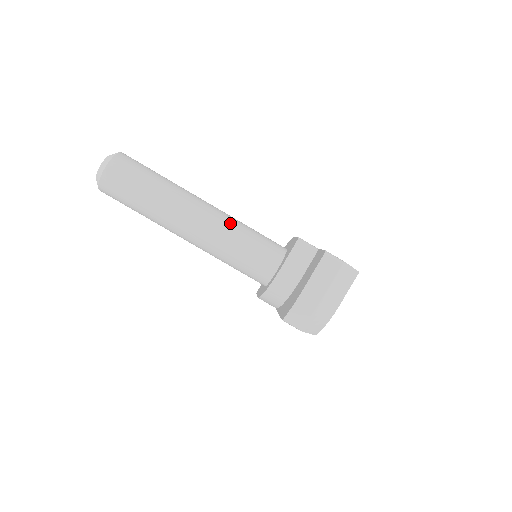
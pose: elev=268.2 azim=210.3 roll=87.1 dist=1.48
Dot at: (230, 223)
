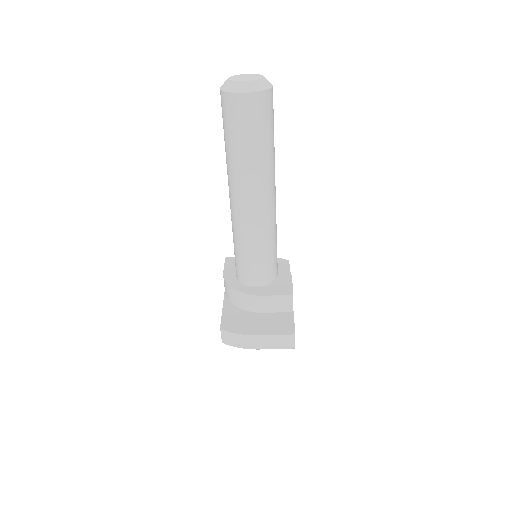
Dot at: (270, 230)
